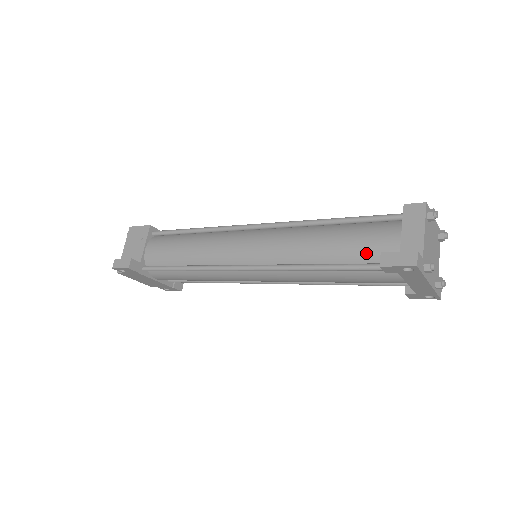
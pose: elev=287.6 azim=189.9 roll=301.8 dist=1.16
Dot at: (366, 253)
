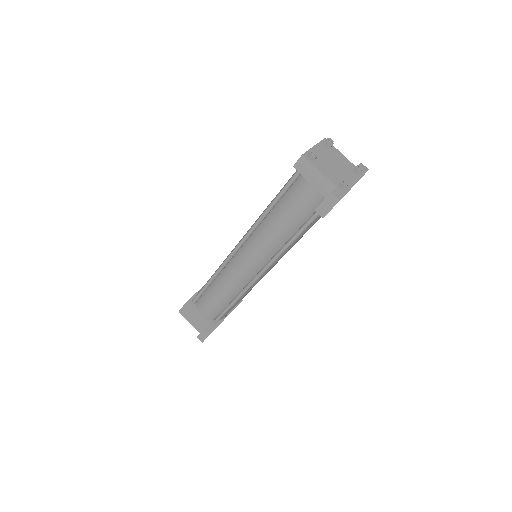
Dot at: (307, 209)
